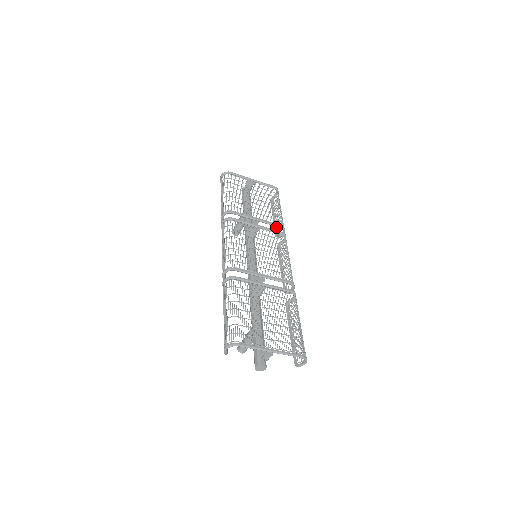
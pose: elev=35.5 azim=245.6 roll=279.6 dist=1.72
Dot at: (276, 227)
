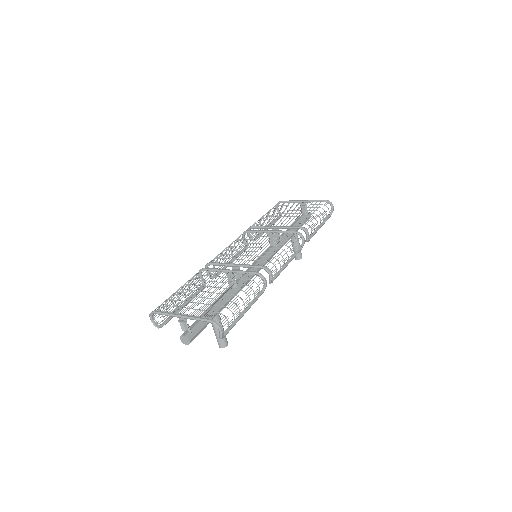
Dot at: (312, 234)
